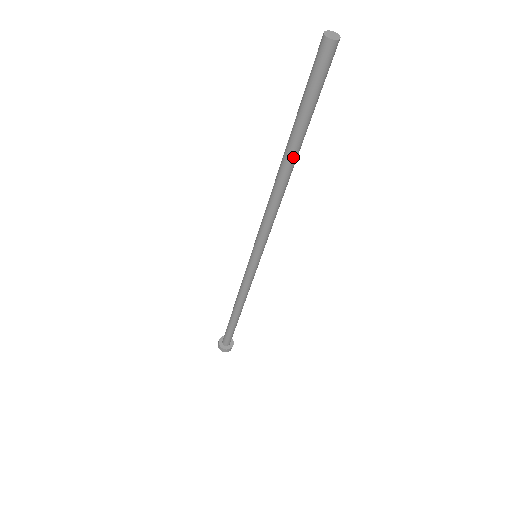
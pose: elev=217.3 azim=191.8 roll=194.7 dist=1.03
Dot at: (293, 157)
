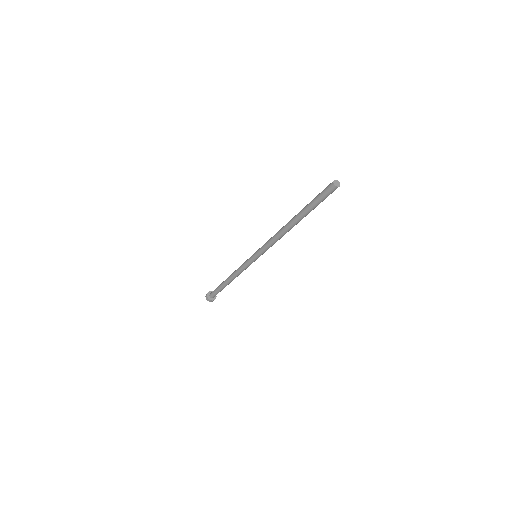
Dot at: occluded
